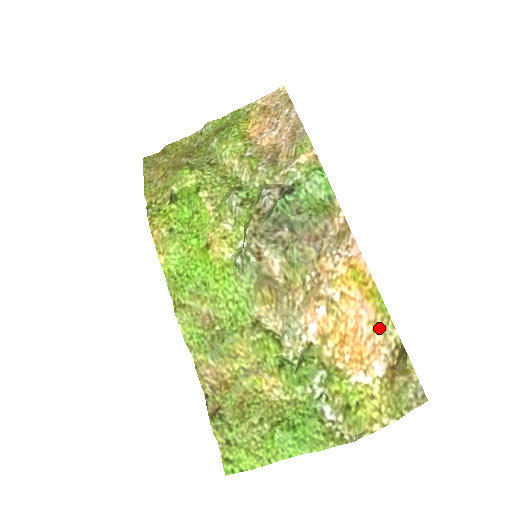
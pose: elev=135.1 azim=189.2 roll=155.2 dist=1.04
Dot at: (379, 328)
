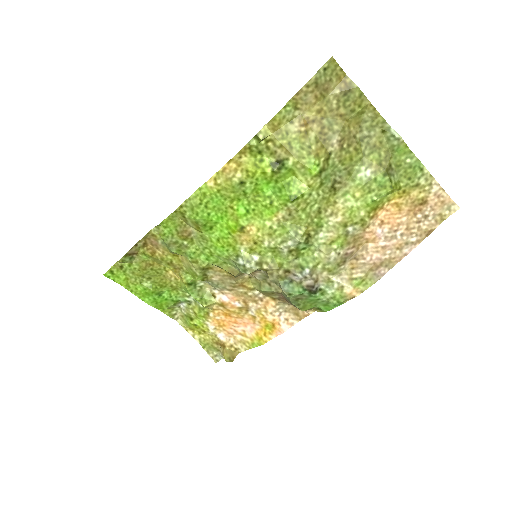
Dot at: (243, 338)
